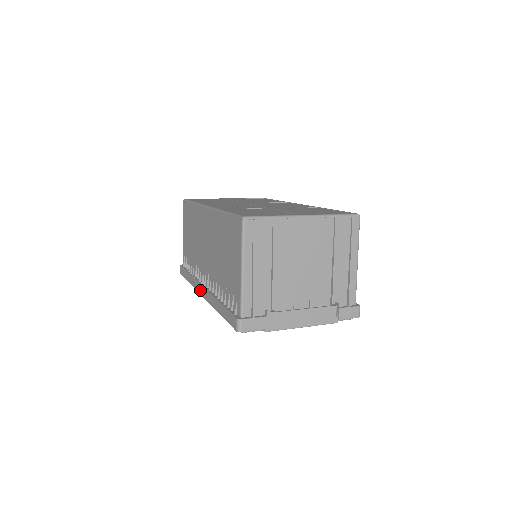
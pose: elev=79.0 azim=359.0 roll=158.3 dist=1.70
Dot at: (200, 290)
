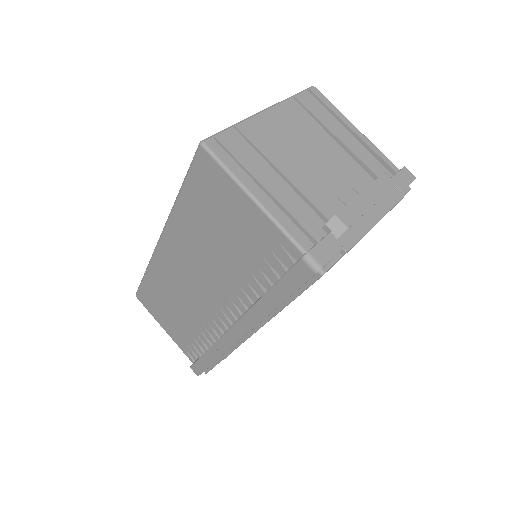
Dot at: (232, 338)
